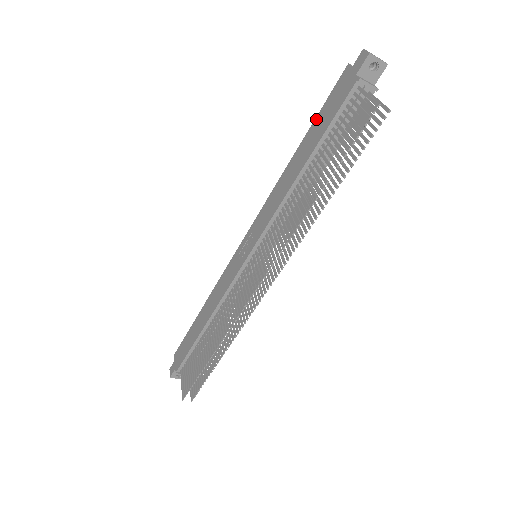
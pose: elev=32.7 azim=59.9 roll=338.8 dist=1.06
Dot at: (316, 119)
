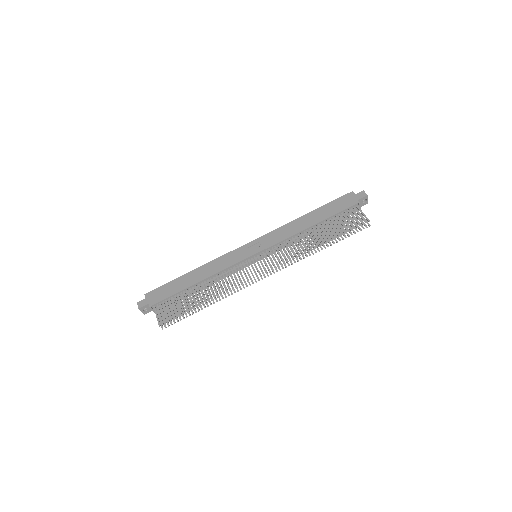
Dot at: (326, 205)
